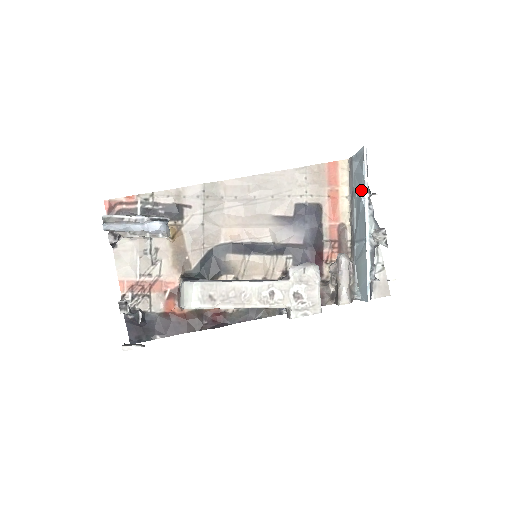
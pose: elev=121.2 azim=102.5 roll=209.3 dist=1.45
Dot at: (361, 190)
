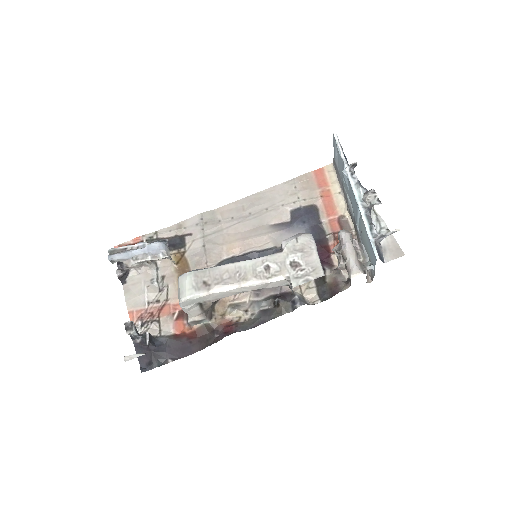
Dot at: occluded
